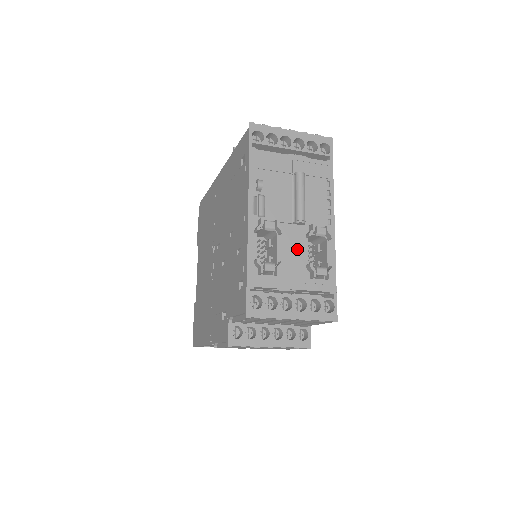
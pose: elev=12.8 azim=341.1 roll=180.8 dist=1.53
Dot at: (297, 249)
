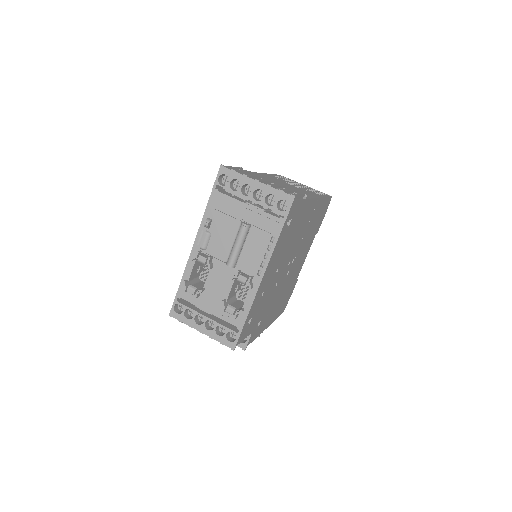
Dot at: (222, 284)
